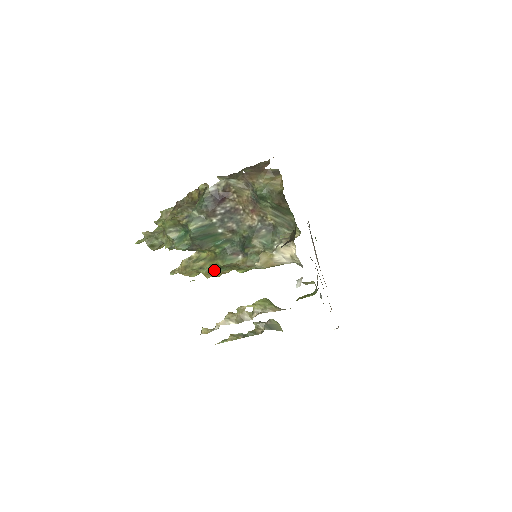
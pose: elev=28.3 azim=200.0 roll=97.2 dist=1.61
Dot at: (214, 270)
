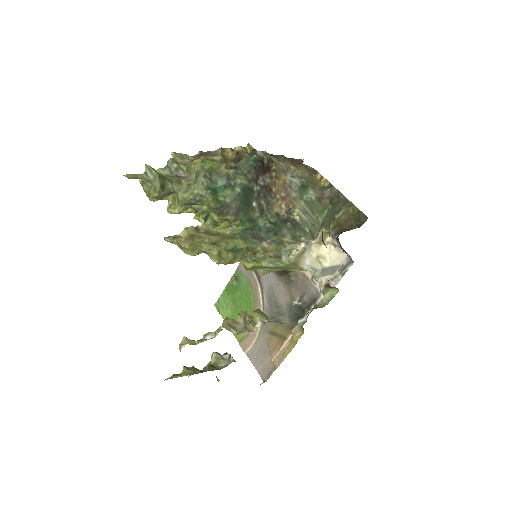
Dot at: (227, 252)
